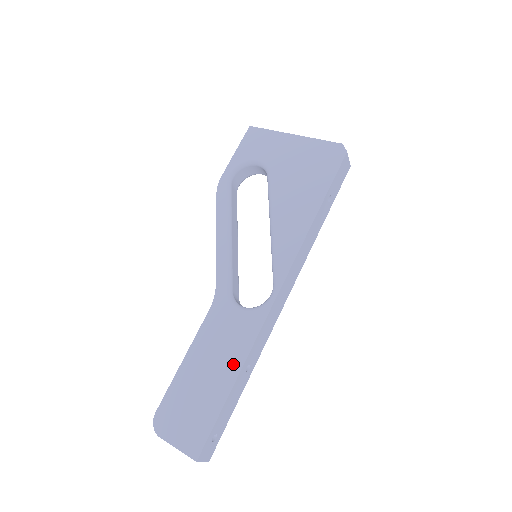
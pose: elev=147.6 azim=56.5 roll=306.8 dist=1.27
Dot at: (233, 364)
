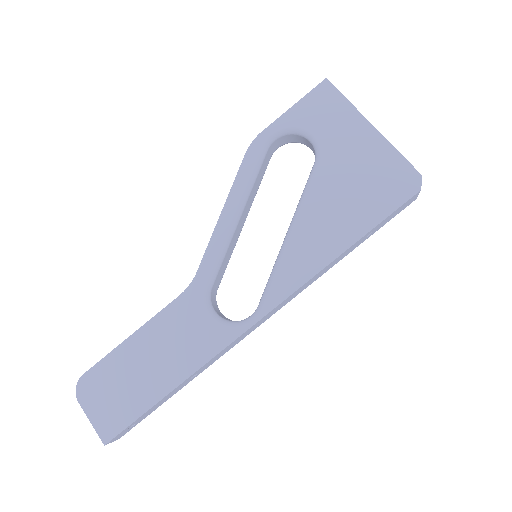
Dot at: (178, 371)
